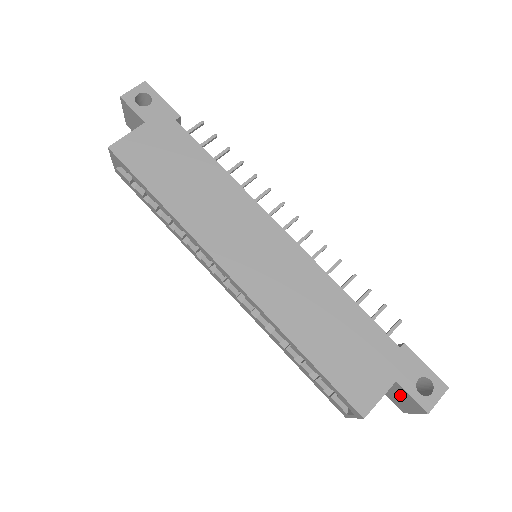
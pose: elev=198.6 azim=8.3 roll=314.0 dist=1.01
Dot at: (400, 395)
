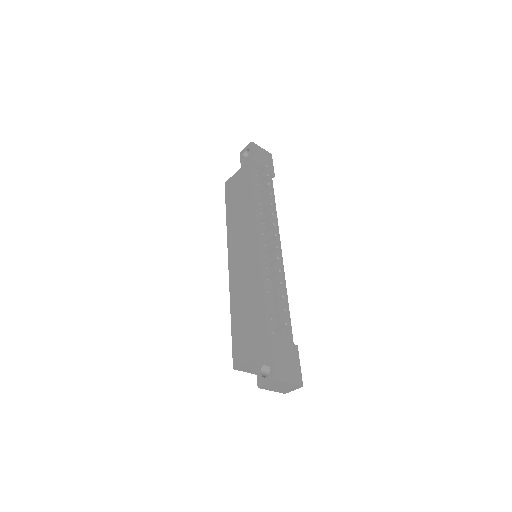
Dot at: occluded
